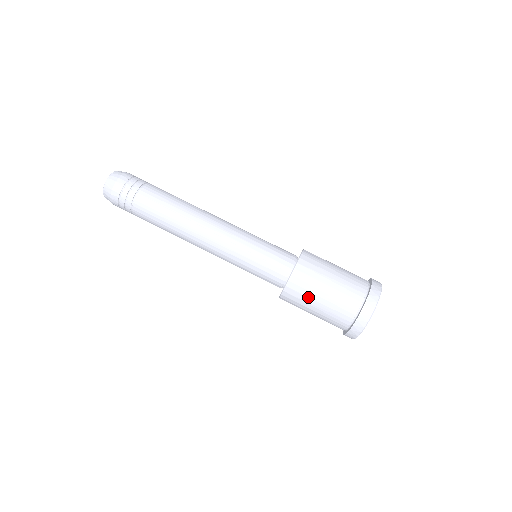
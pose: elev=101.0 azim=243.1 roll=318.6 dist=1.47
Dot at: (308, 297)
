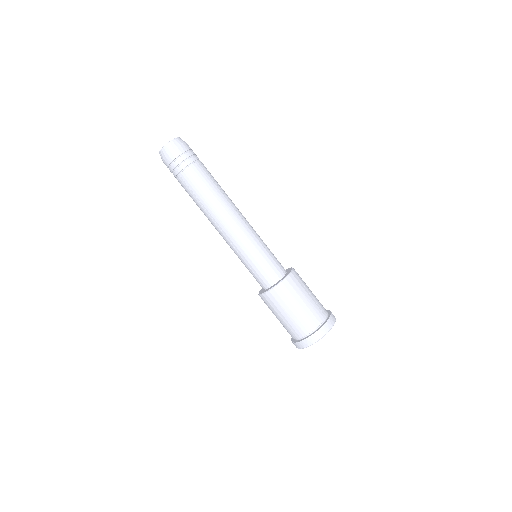
Dot at: (271, 310)
